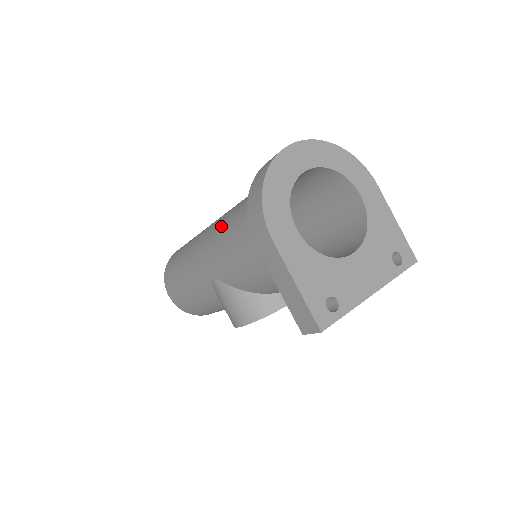
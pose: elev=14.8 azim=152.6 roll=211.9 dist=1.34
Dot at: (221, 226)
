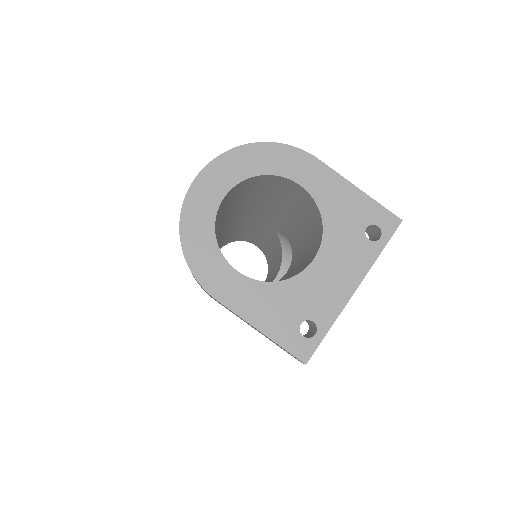
Dot at: occluded
